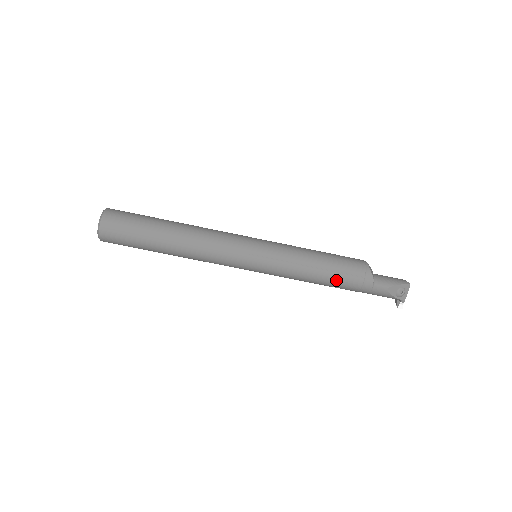
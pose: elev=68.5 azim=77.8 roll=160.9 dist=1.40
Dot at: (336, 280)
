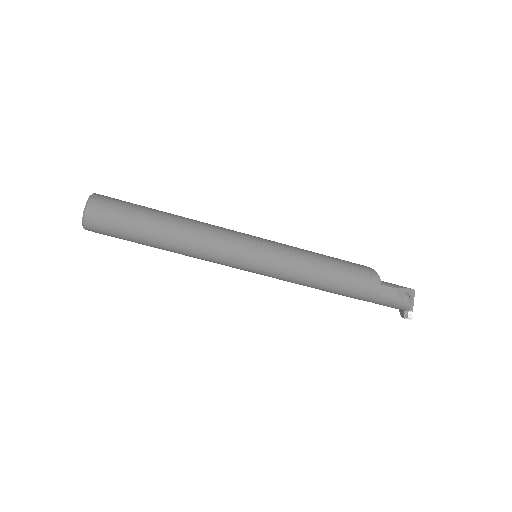
Dot at: (343, 277)
